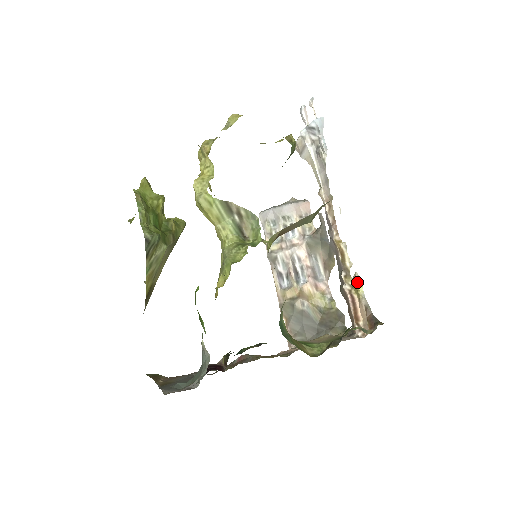
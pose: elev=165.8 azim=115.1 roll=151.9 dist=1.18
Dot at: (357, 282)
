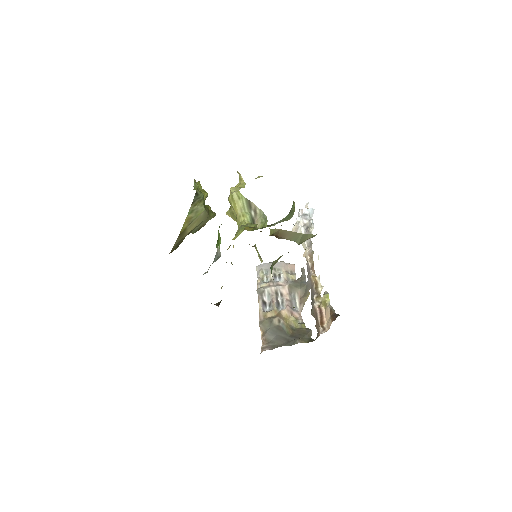
Dot at: (326, 295)
